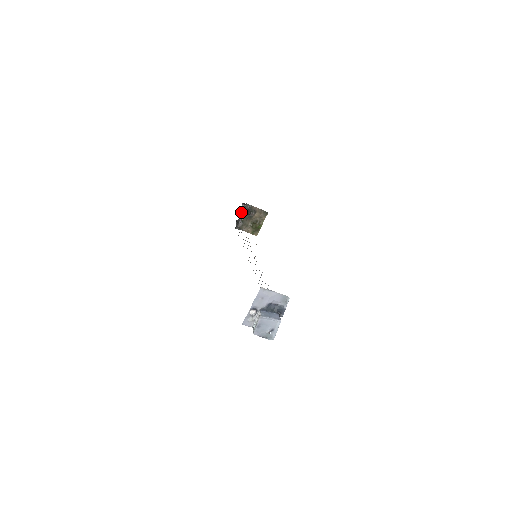
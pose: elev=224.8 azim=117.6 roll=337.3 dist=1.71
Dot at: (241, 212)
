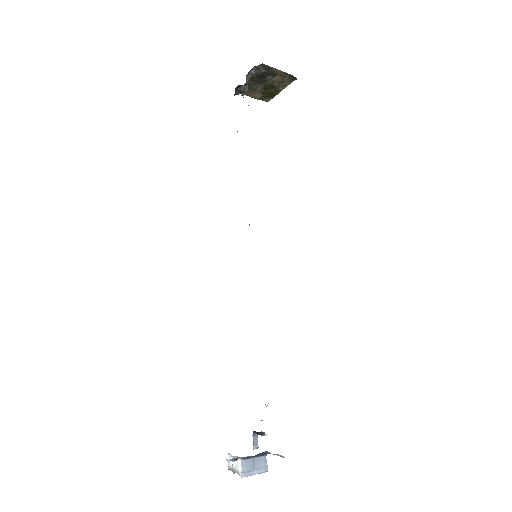
Dot at: (248, 76)
